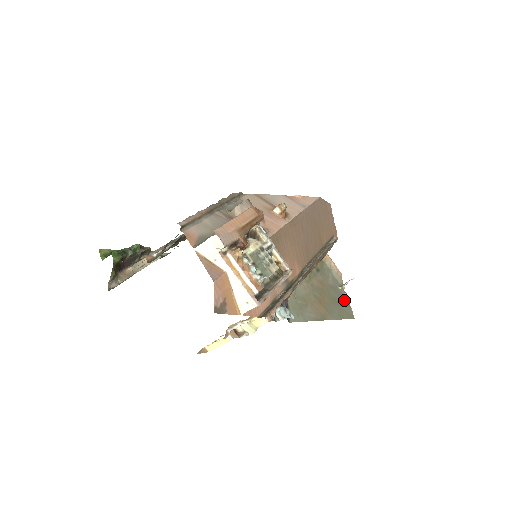
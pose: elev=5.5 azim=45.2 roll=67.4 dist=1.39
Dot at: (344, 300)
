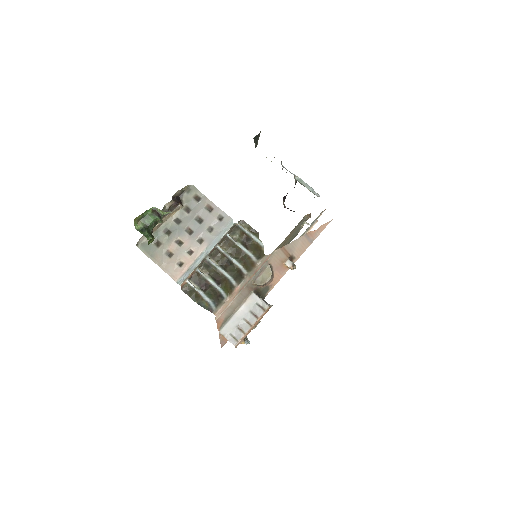
Dot at: (298, 231)
